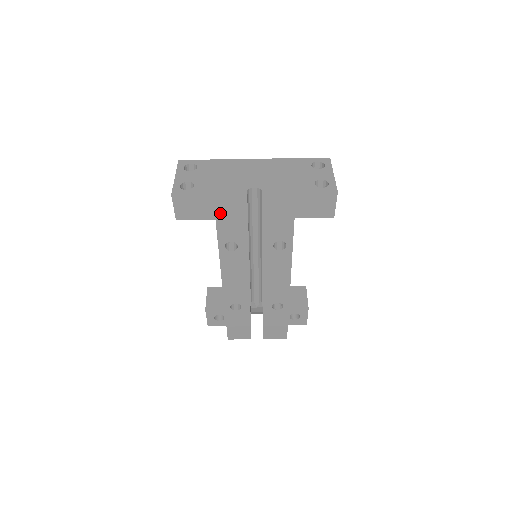
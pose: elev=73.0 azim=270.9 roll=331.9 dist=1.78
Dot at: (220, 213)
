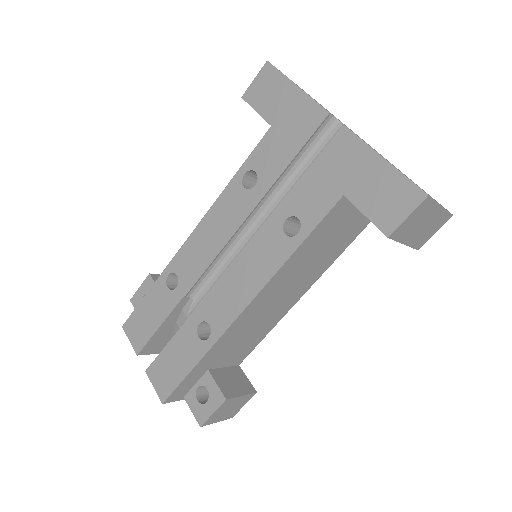
Dot at: (283, 121)
